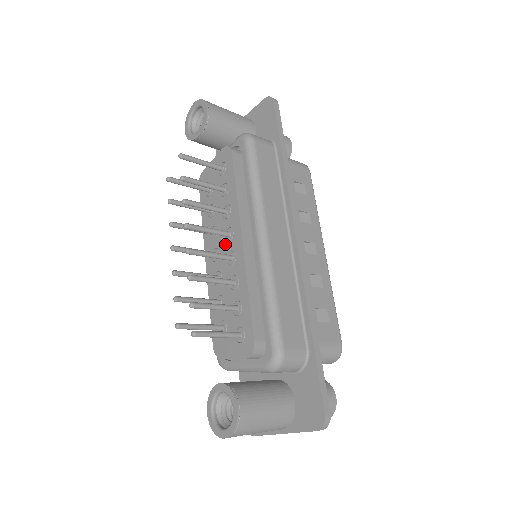
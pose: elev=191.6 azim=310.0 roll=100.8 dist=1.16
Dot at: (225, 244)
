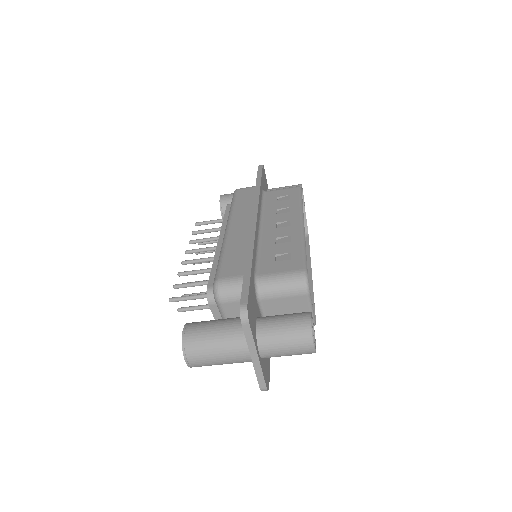
Dot at: occluded
